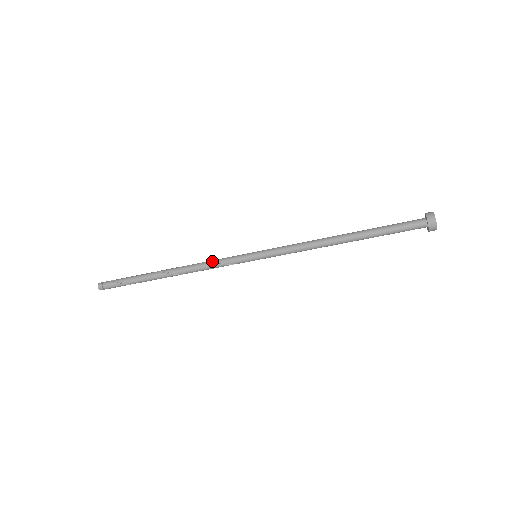
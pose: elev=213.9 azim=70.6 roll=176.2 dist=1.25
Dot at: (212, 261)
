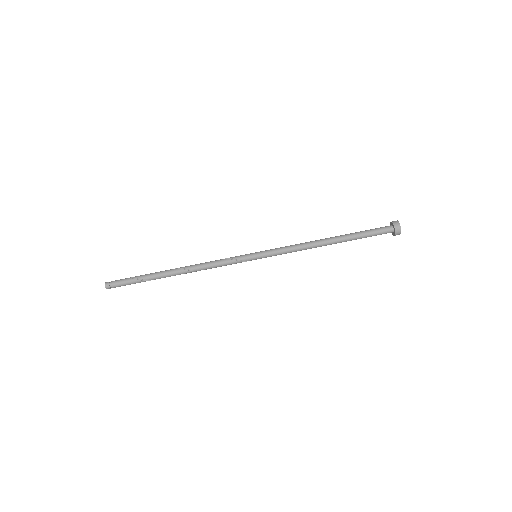
Dot at: occluded
